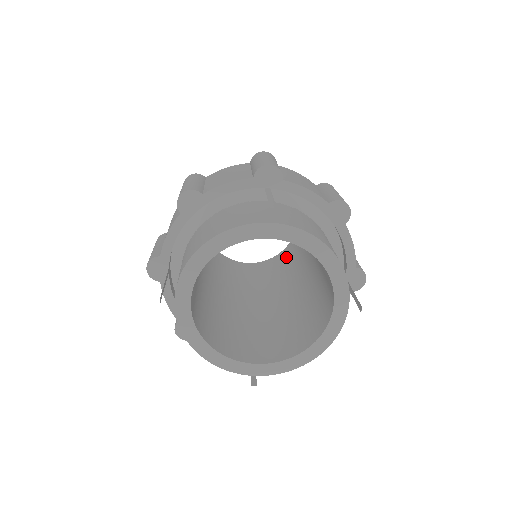
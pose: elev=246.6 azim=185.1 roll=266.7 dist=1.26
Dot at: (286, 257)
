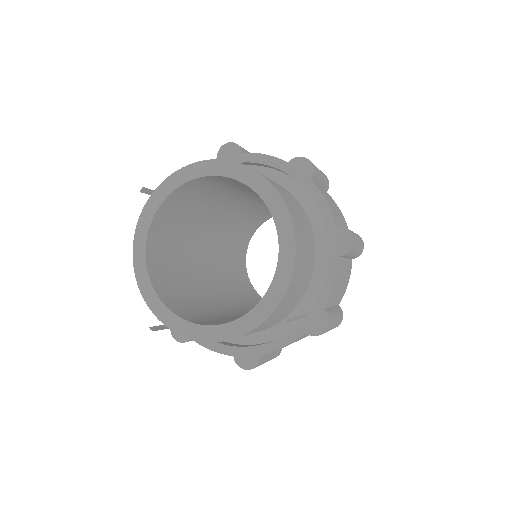
Dot at: occluded
